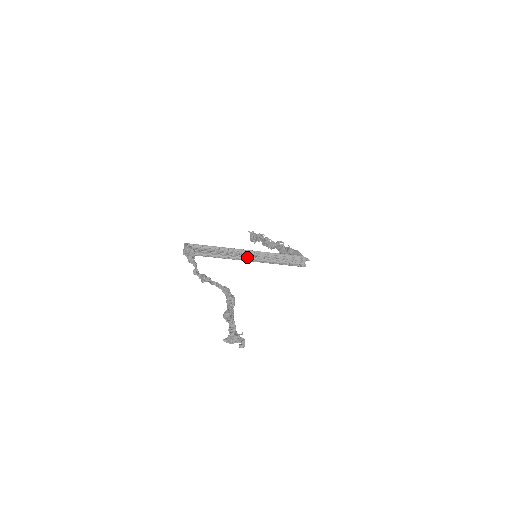
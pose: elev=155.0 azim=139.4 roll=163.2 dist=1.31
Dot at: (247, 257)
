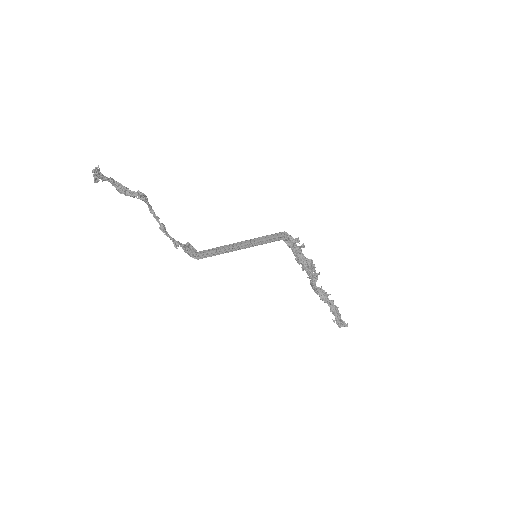
Dot at: (237, 247)
